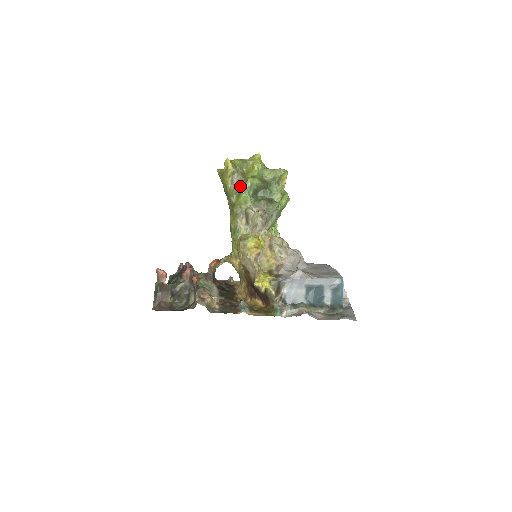
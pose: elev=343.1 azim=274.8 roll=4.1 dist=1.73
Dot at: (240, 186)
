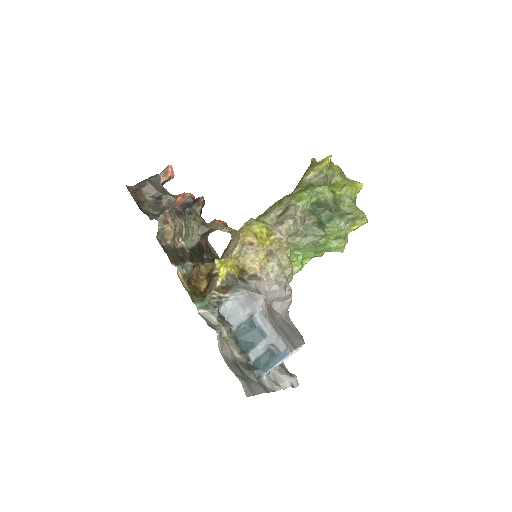
Dot at: (312, 185)
